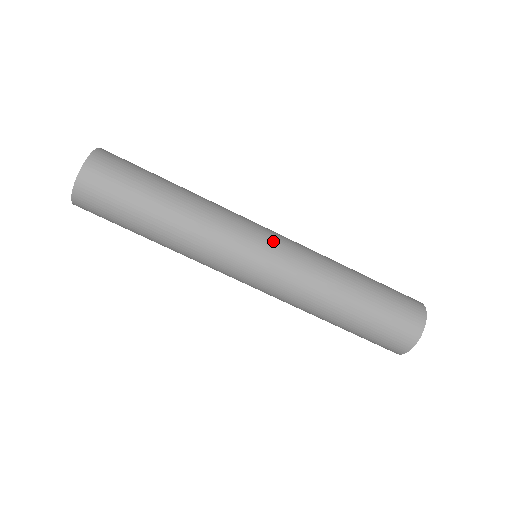
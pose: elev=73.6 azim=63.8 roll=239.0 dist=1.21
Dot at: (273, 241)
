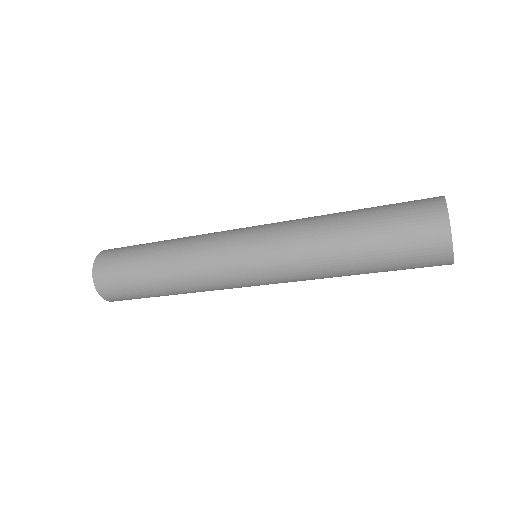
Dot at: (259, 282)
